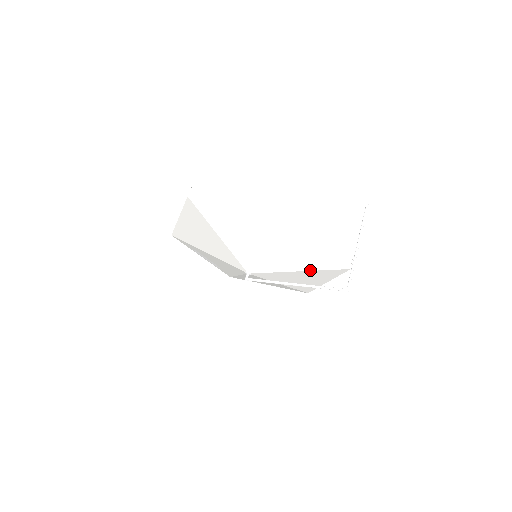
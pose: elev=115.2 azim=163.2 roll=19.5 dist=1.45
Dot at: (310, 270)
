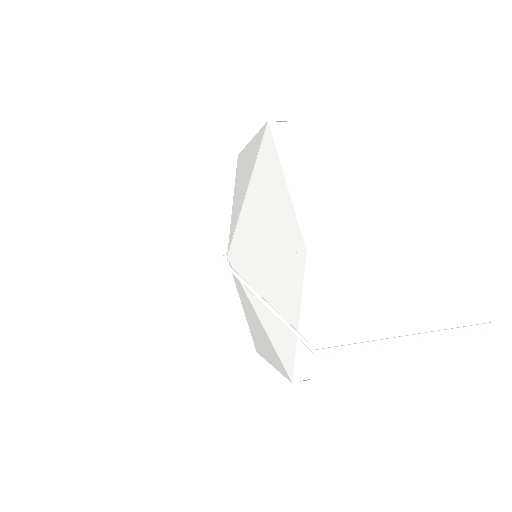
Dot at: (270, 253)
